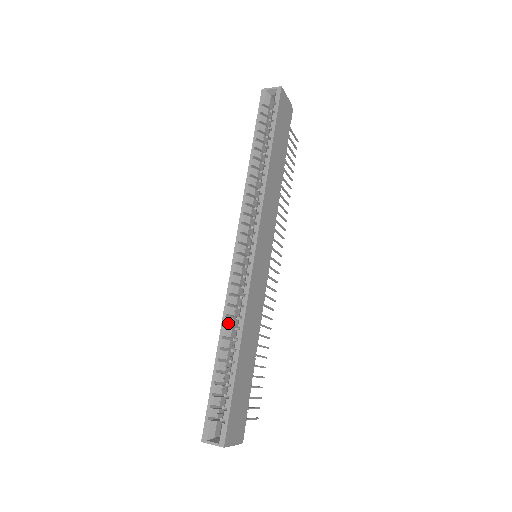
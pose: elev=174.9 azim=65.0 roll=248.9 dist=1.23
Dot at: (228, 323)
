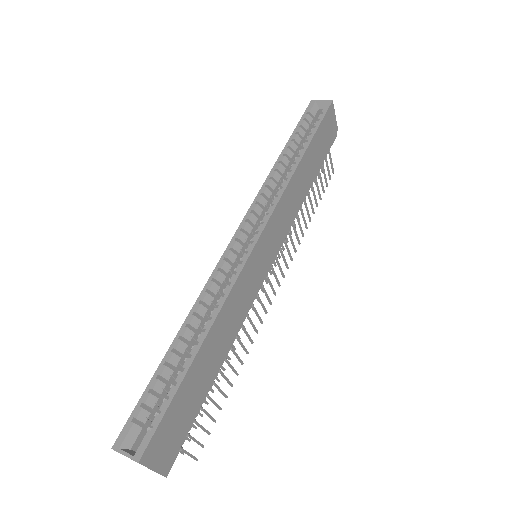
Dot at: (199, 311)
